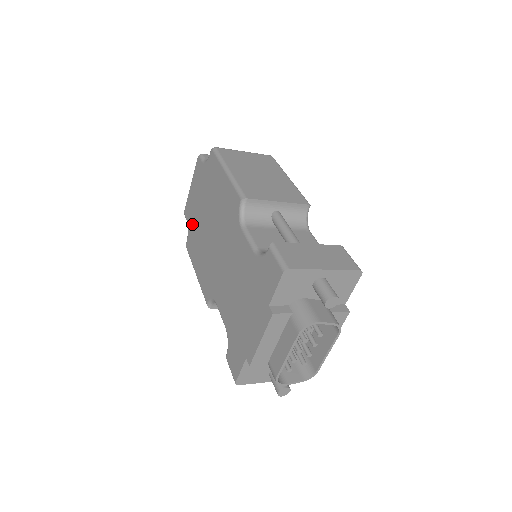
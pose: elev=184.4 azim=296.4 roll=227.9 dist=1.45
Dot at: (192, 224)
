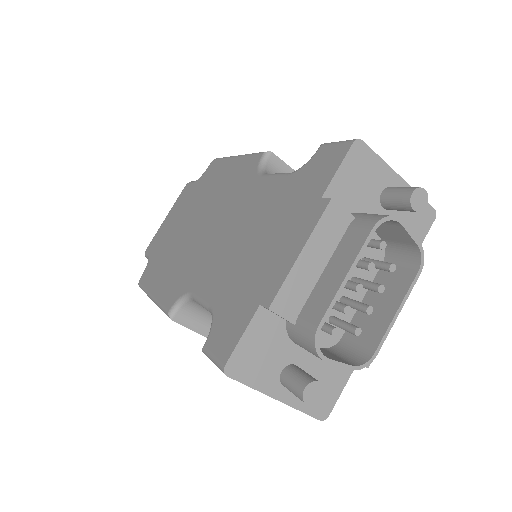
Dot at: (159, 249)
